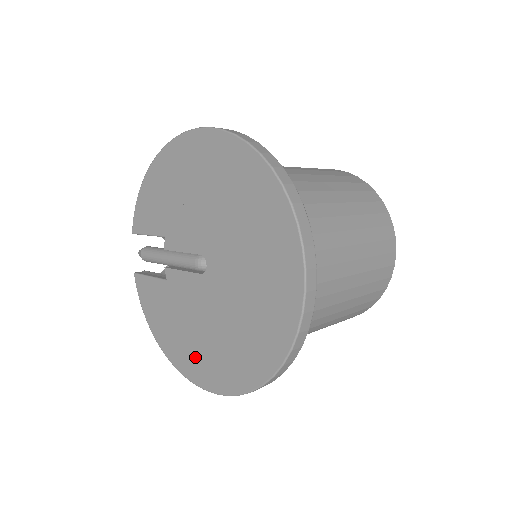
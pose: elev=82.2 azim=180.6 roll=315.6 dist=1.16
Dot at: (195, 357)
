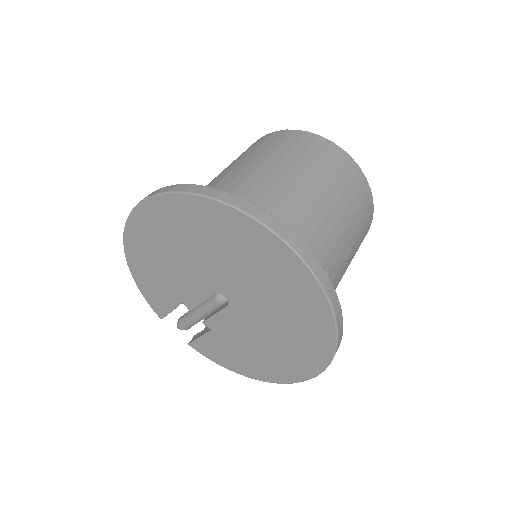
Dot at: (279, 365)
